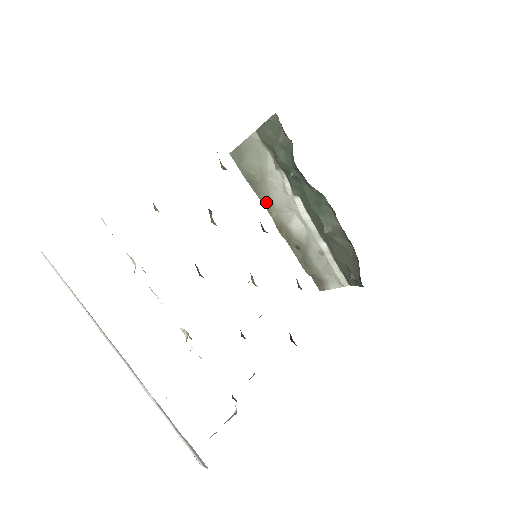
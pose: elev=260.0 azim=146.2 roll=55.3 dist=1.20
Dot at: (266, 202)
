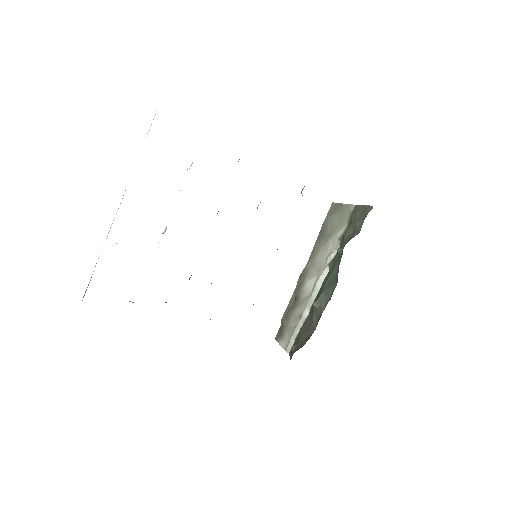
Dot at: (314, 252)
